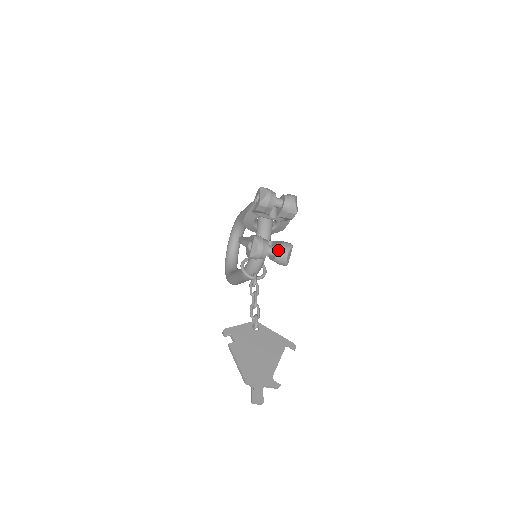
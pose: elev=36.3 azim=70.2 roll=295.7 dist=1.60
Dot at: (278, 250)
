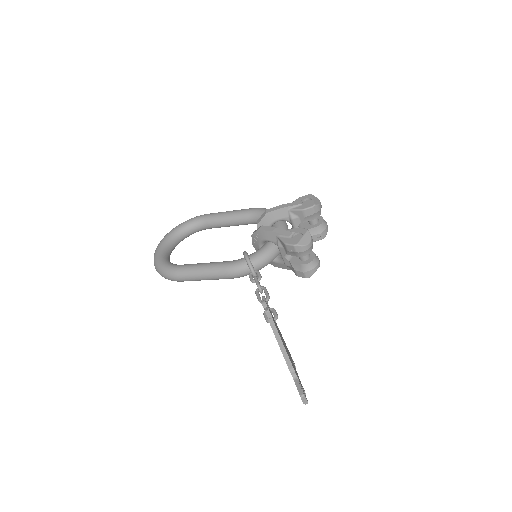
Dot at: (315, 257)
